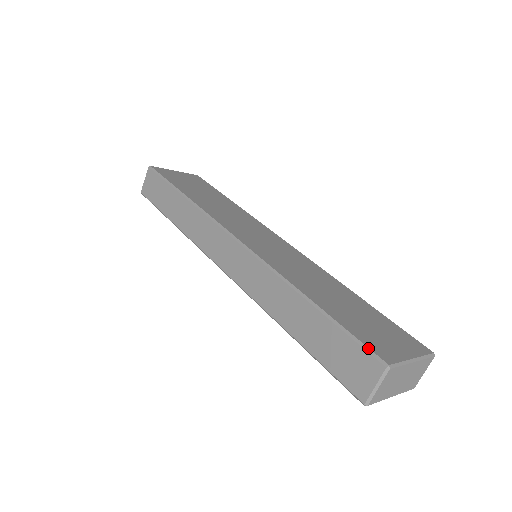
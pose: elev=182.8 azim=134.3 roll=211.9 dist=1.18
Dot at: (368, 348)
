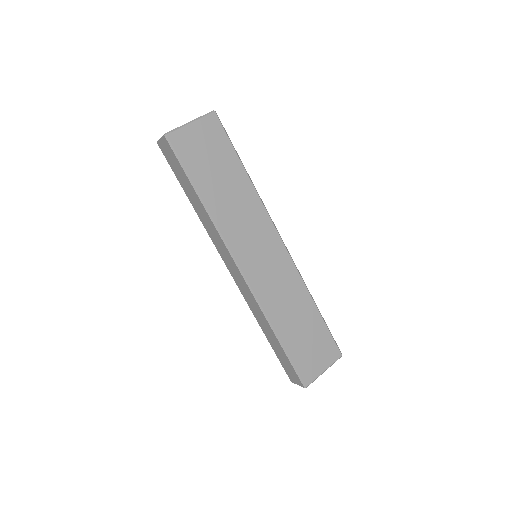
Dot at: (300, 377)
